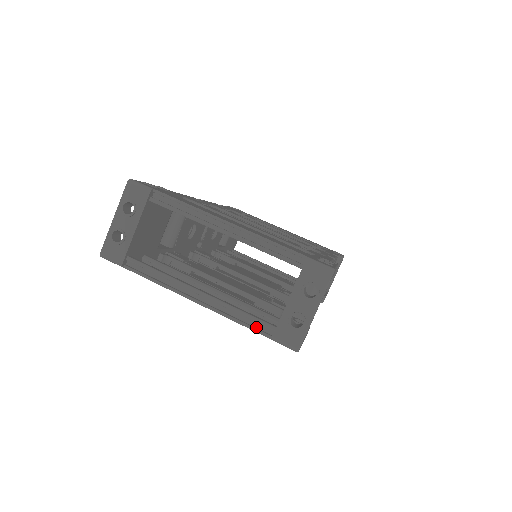
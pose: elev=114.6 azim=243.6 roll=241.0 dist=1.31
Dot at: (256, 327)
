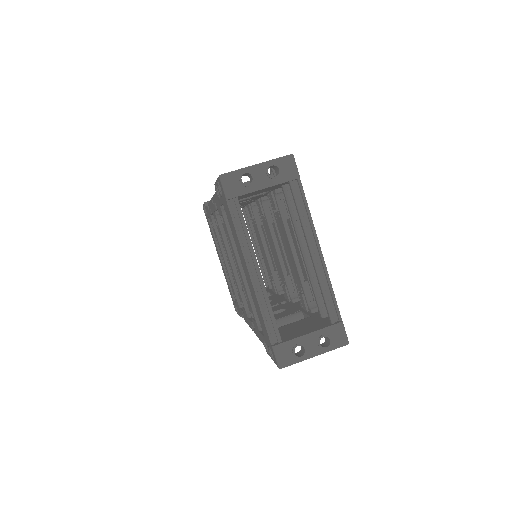
Dot at: (269, 328)
